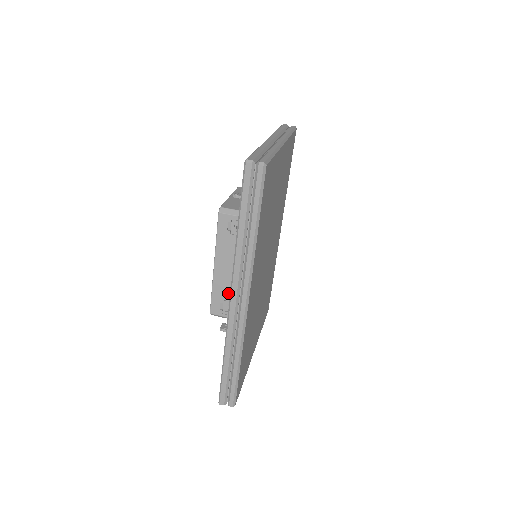
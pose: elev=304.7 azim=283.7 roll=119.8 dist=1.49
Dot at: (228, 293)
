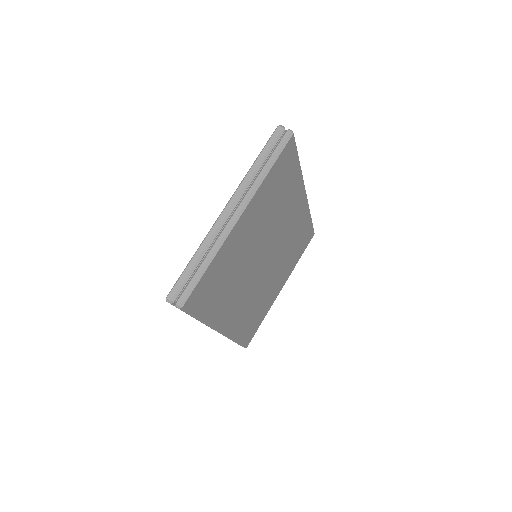
Dot at: occluded
